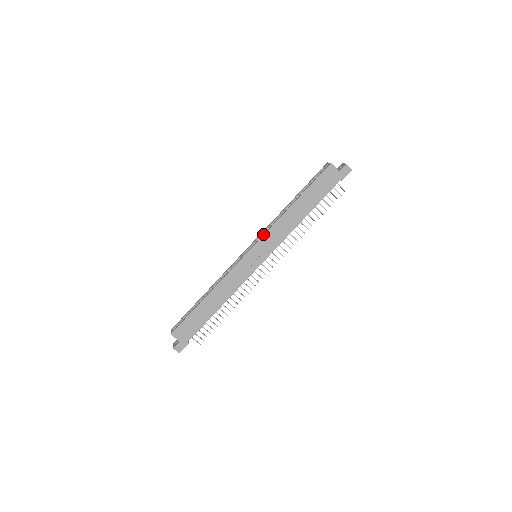
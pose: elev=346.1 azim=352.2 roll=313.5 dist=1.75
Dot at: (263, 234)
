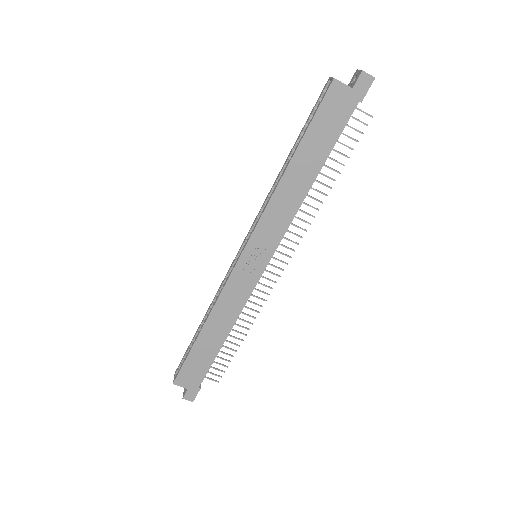
Dot at: (255, 224)
